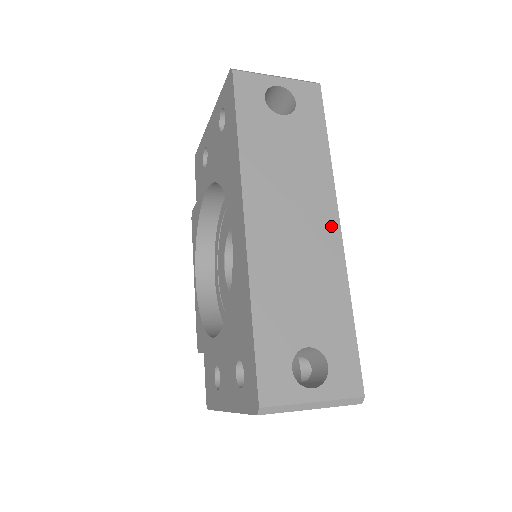
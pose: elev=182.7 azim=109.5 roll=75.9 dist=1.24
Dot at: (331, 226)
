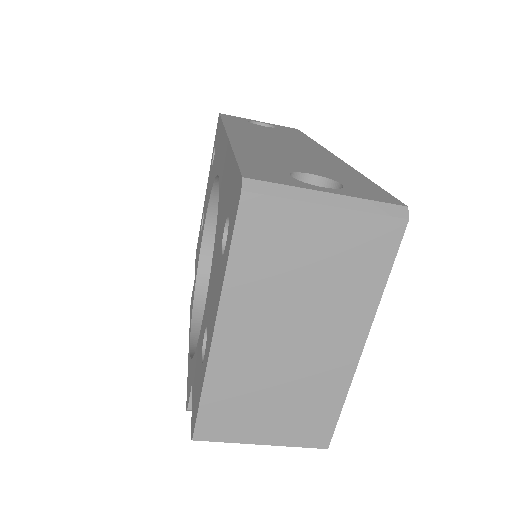
Dot at: (323, 152)
